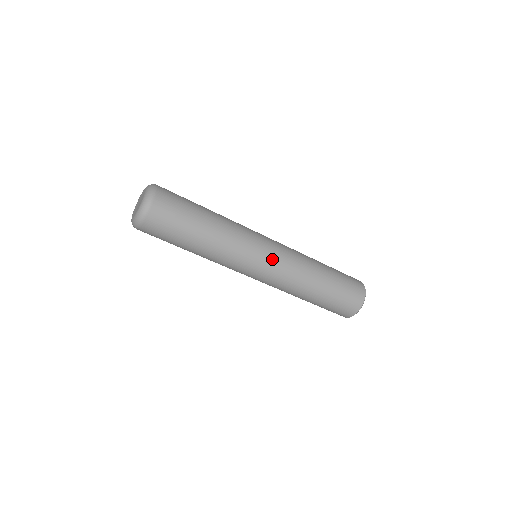
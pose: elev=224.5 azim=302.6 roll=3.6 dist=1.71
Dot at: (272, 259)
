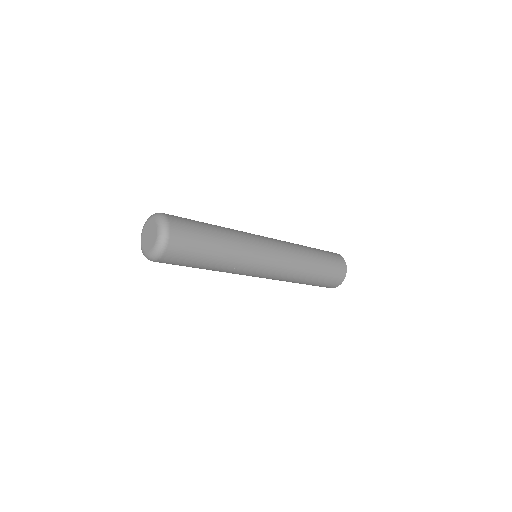
Dot at: (272, 268)
